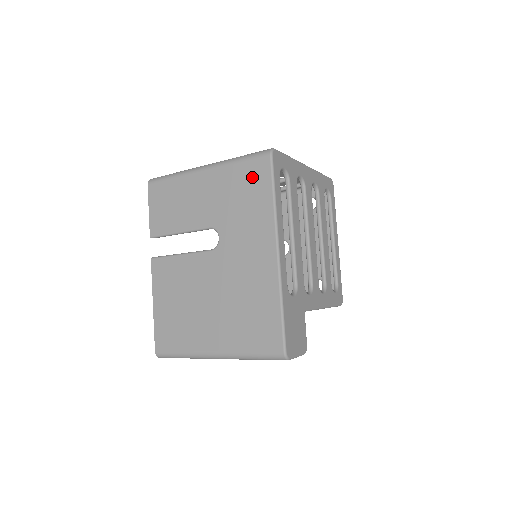
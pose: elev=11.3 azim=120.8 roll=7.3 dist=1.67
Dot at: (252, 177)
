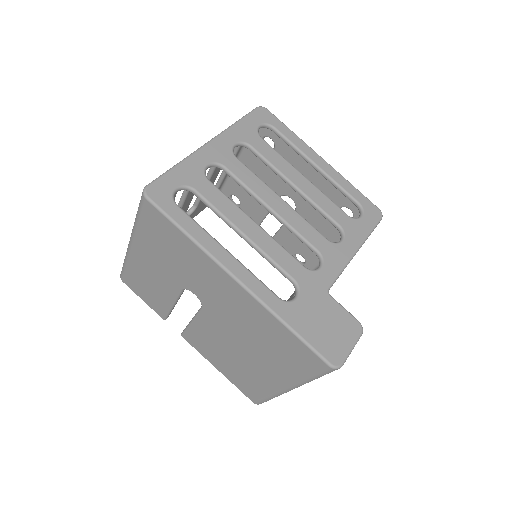
Dot at: (158, 229)
